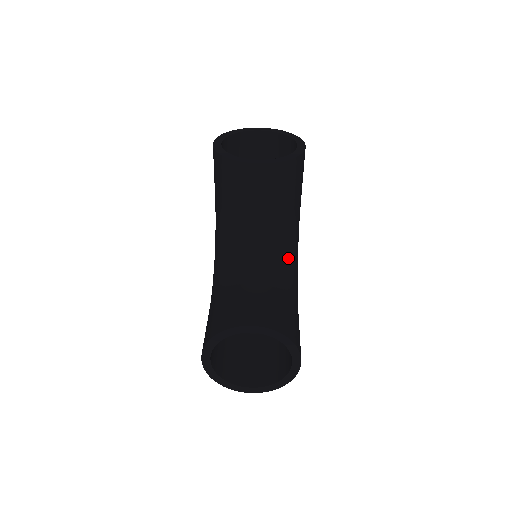
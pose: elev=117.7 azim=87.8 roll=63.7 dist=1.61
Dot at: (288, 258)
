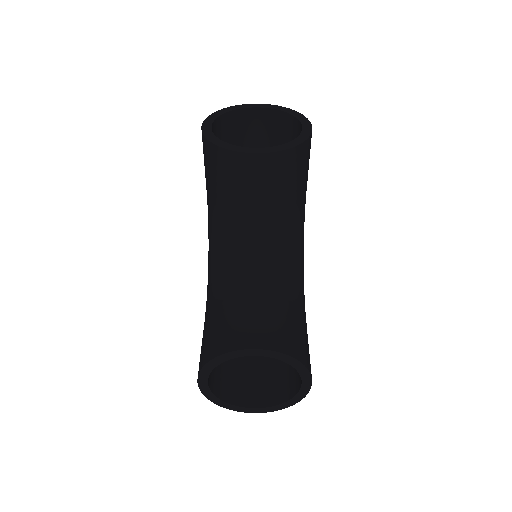
Dot at: (293, 258)
